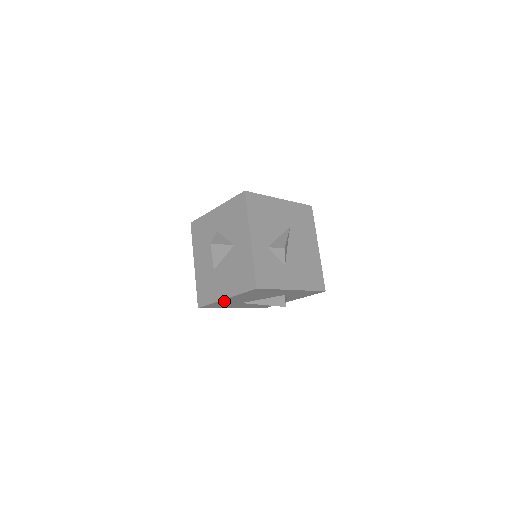
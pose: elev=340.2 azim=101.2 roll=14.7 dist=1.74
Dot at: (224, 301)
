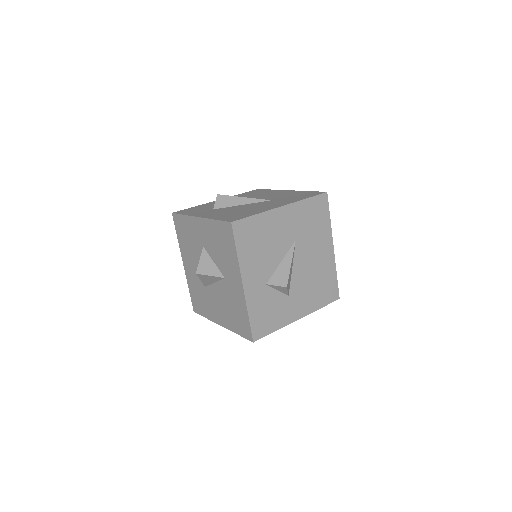
Dot at: occluded
